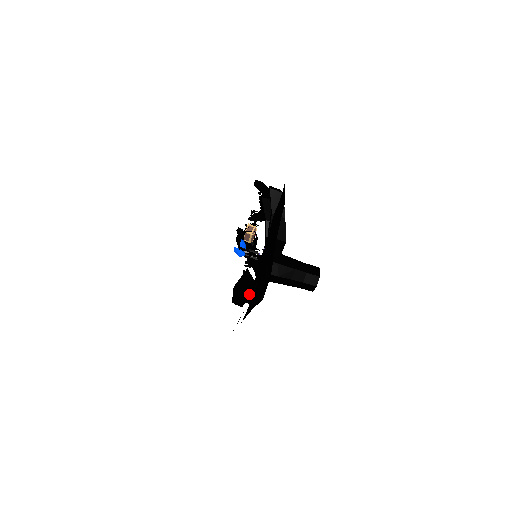
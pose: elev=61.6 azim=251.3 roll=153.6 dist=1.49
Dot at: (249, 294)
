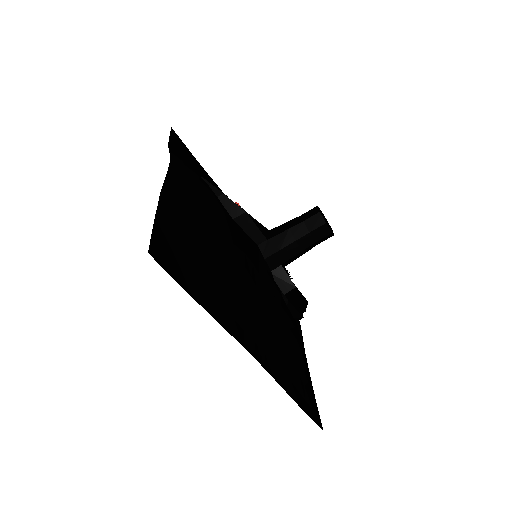
Dot at: (283, 296)
